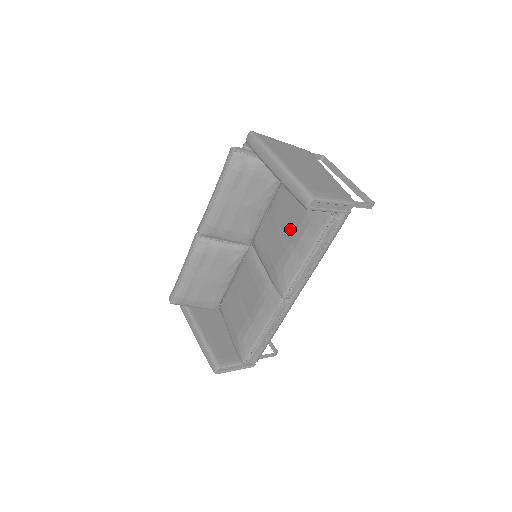
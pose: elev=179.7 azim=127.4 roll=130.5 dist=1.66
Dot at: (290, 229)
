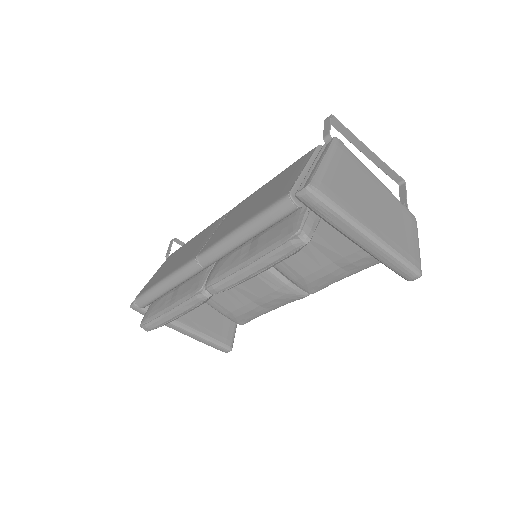
Dot at: (333, 252)
